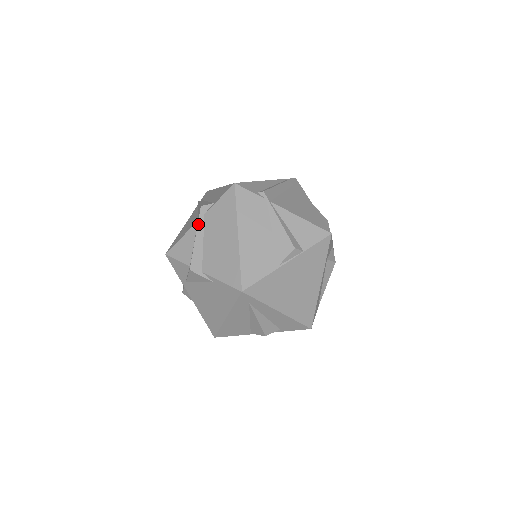
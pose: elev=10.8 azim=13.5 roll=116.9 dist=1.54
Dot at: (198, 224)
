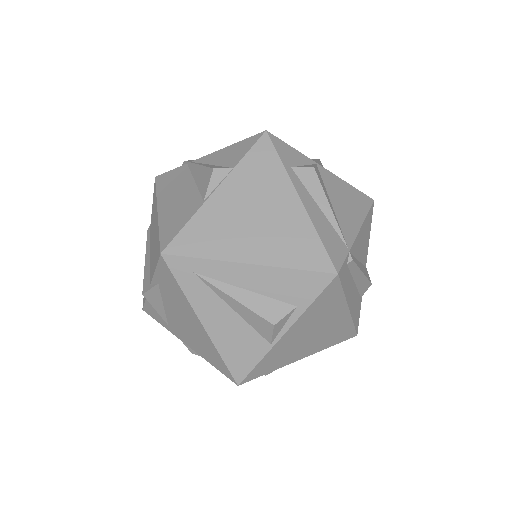
Dot at: (146, 246)
